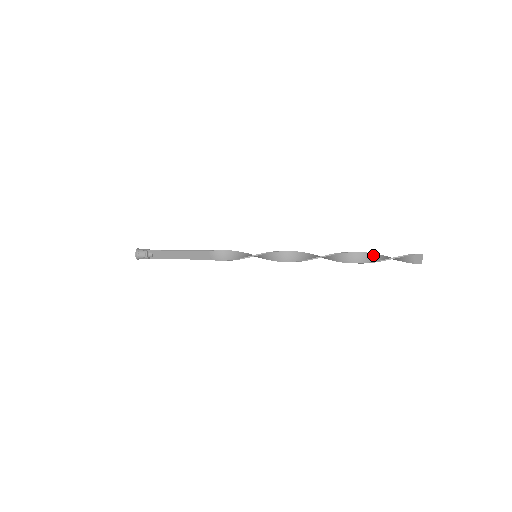
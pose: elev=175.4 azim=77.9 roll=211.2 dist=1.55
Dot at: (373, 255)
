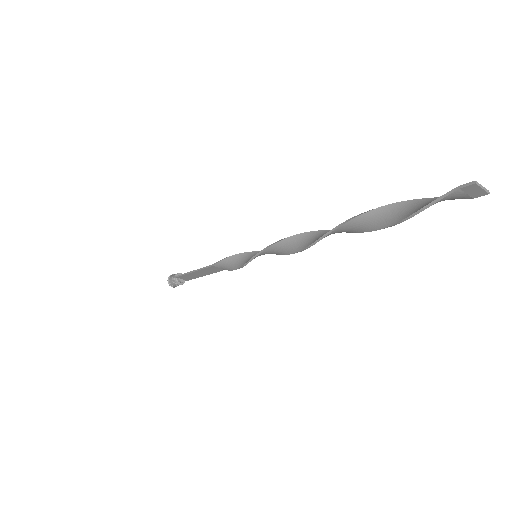
Dot at: (391, 208)
